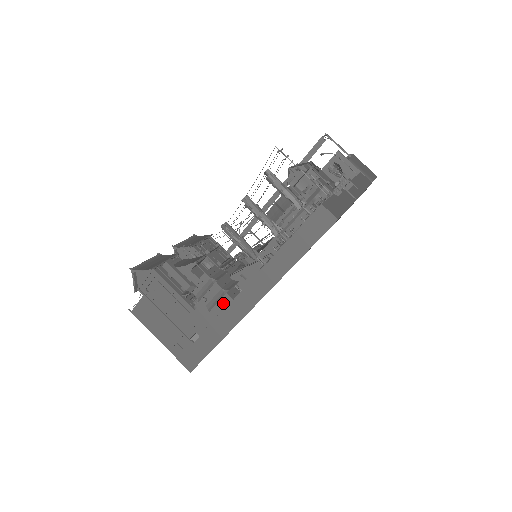
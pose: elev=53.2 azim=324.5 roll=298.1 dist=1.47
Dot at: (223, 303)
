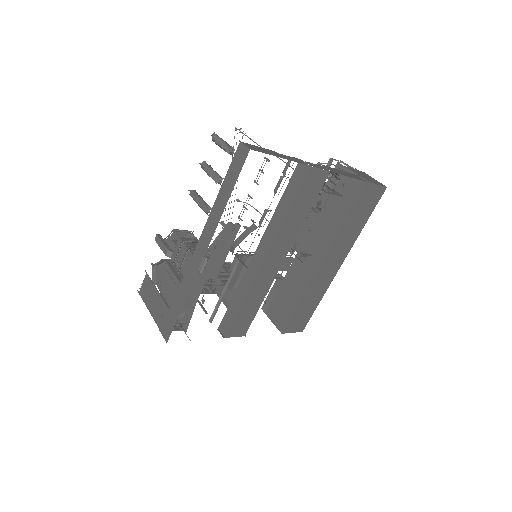
Dot at: (188, 262)
